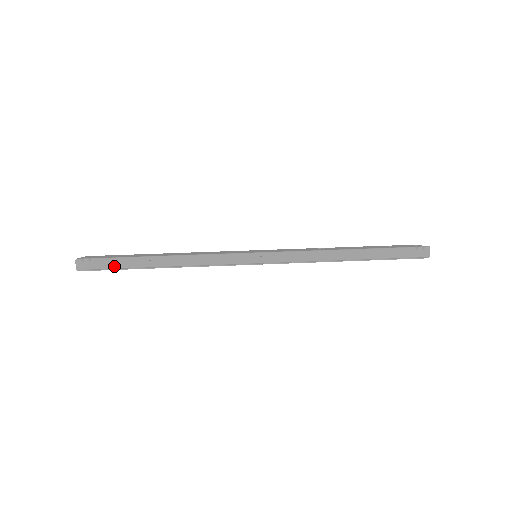
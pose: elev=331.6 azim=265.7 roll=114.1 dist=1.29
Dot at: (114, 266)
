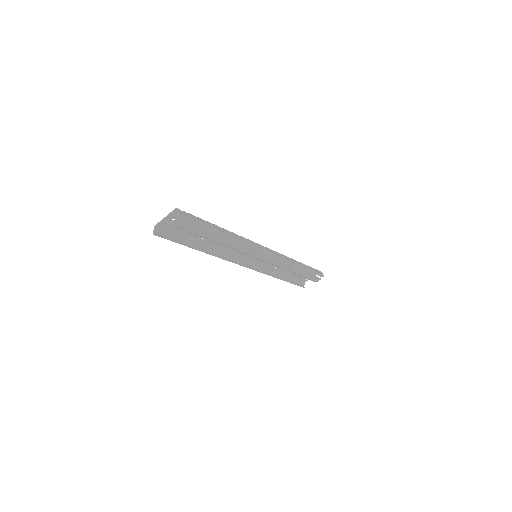
Dot at: (201, 222)
